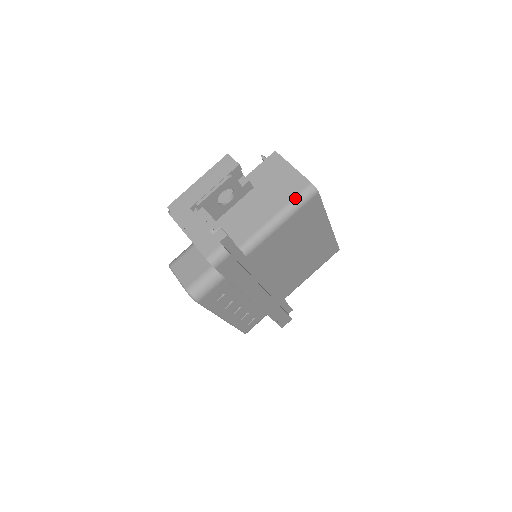
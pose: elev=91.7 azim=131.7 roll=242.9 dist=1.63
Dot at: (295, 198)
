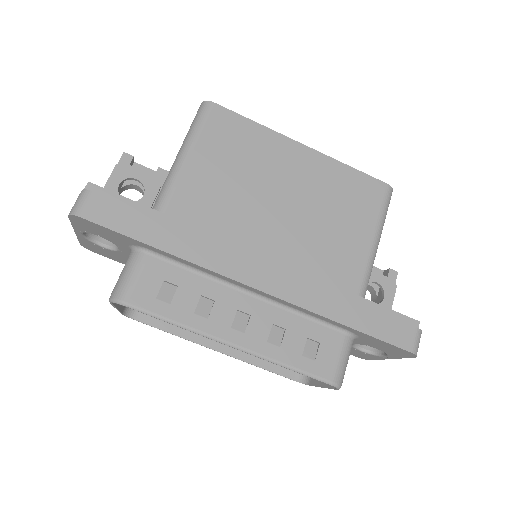
Dot at: (190, 127)
